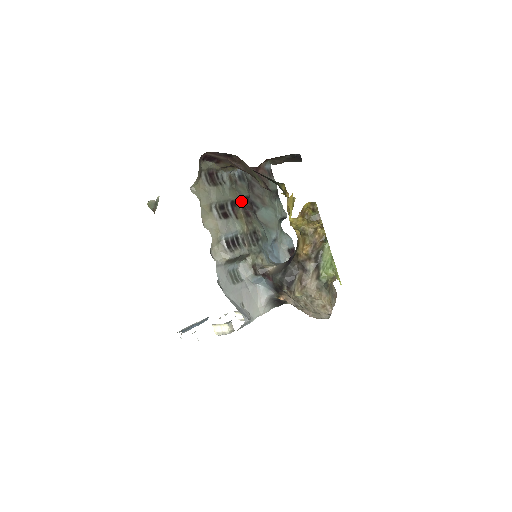
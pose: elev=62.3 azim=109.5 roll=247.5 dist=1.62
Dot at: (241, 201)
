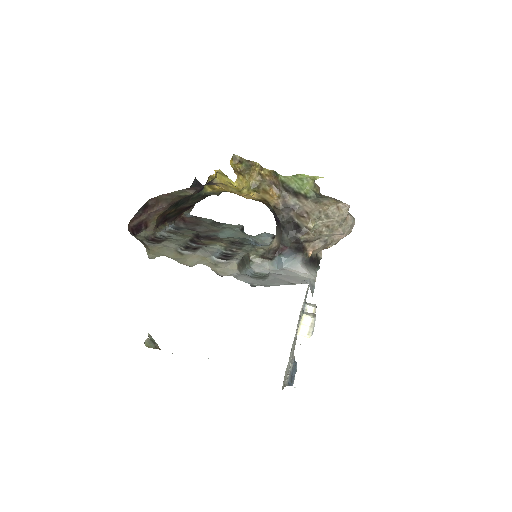
Dot at: occluded
